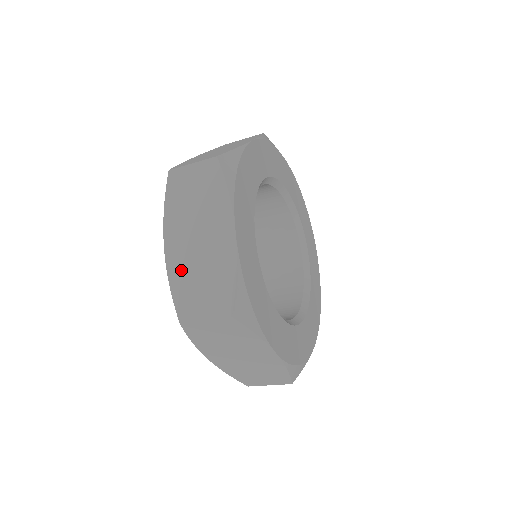
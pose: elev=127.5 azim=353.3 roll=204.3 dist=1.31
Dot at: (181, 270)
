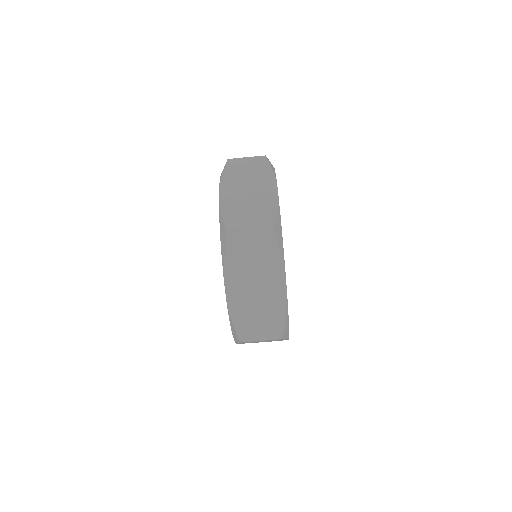
Dot at: (241, 308)
